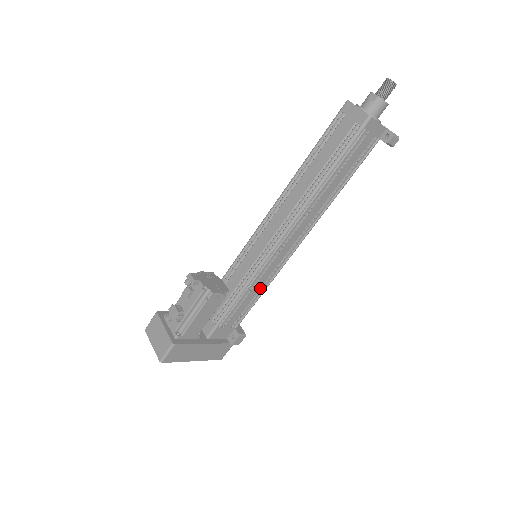
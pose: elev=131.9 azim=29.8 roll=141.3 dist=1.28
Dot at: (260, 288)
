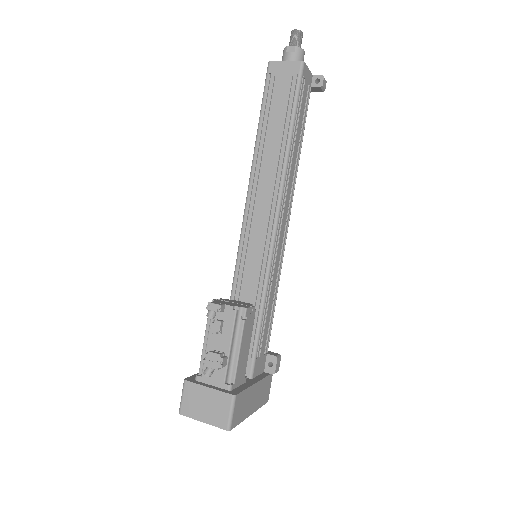
Dot at: (273, 291)
